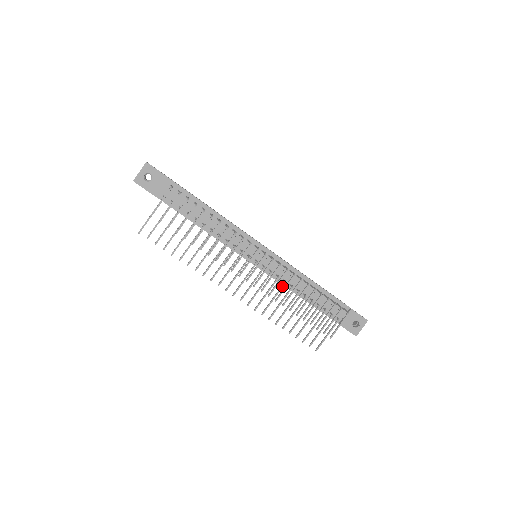
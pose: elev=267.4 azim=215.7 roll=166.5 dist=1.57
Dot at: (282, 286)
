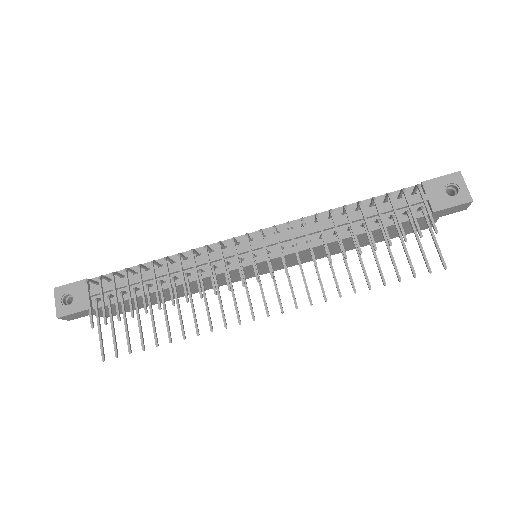
Dot at: (309, 247)
